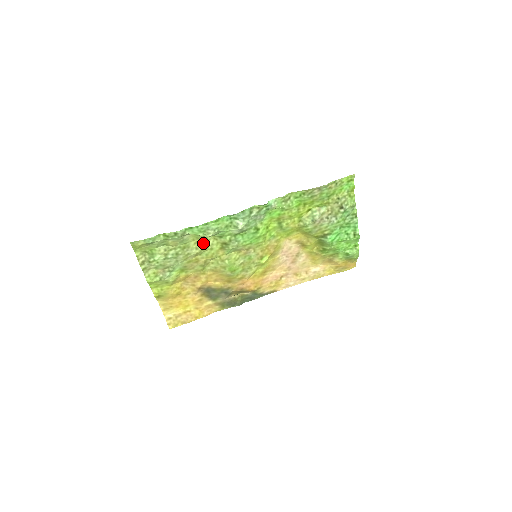
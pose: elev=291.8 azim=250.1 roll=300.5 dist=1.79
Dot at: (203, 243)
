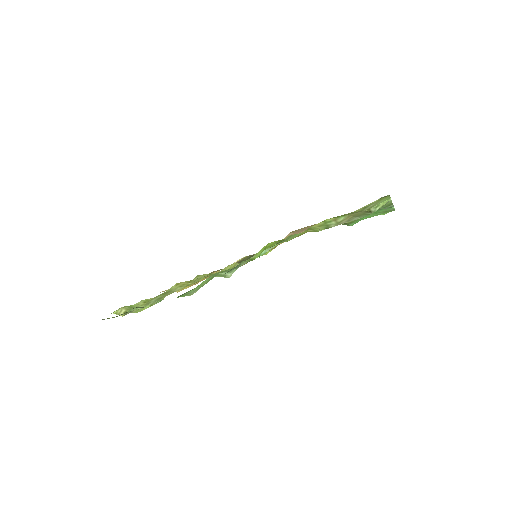
Dot at: (187, 282)
